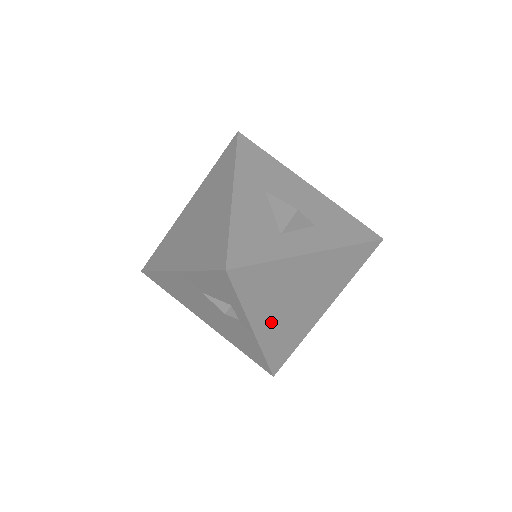
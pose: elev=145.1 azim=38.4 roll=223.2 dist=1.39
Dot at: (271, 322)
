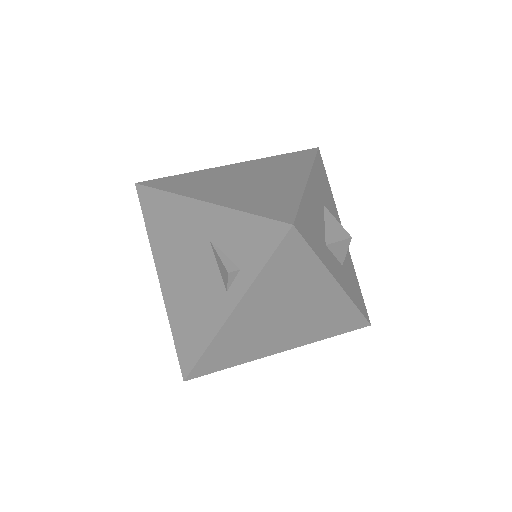
Dot at: (249, 318)
